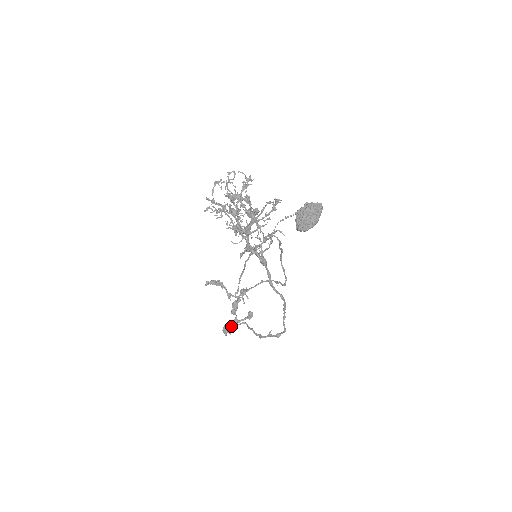
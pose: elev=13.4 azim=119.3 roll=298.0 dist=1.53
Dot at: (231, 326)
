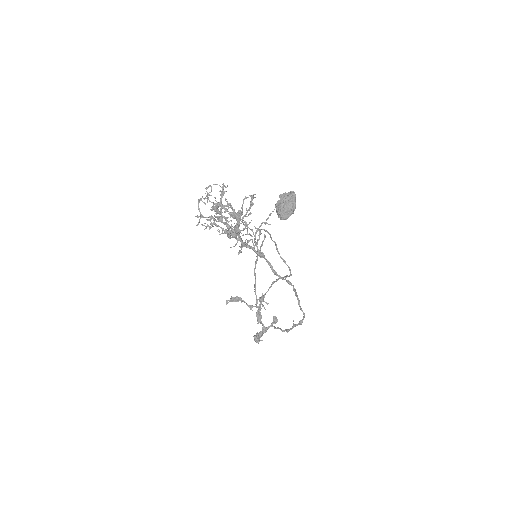
Dot at: (260, 333)
